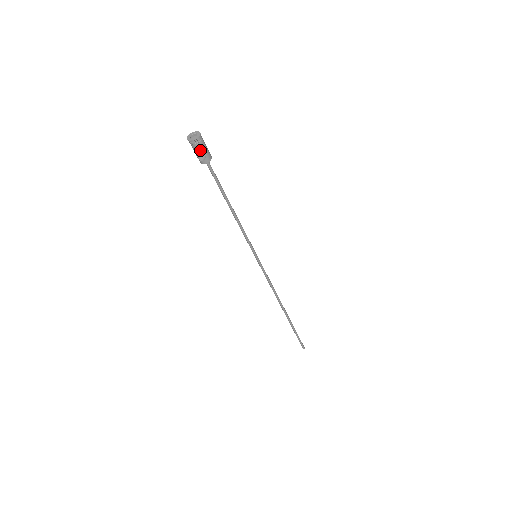
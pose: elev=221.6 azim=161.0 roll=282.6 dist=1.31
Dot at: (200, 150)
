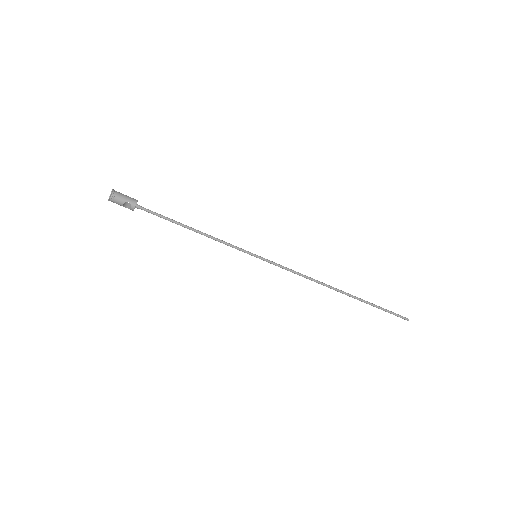
Dot at: (121, 201)
